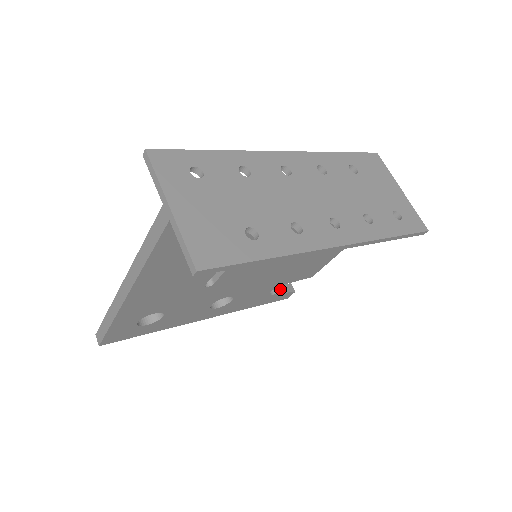
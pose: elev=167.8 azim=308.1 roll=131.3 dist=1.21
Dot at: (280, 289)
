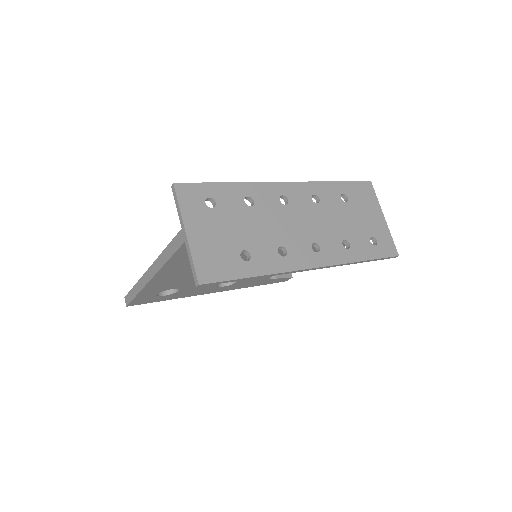
Dot at: (279, 275)
